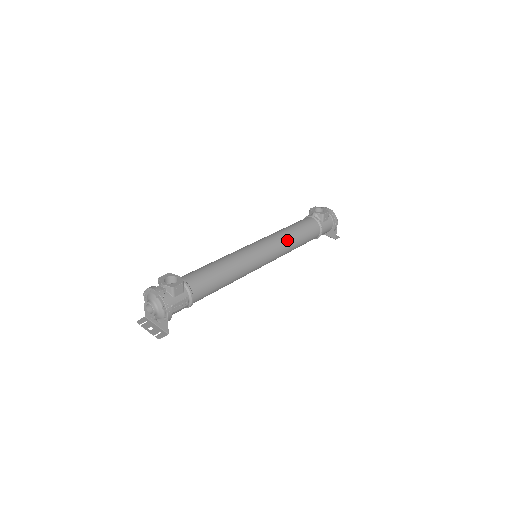
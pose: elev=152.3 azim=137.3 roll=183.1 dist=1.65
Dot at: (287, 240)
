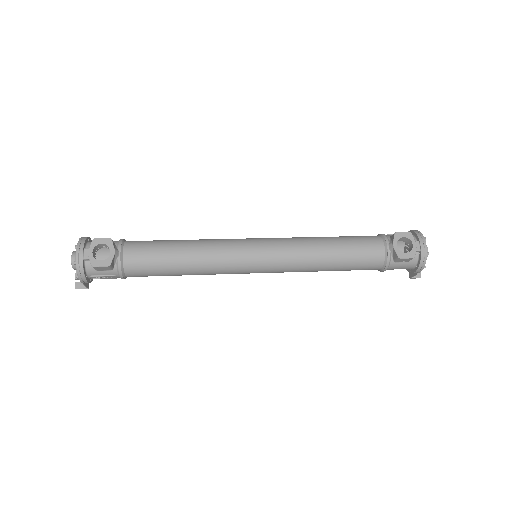
Dot at: (309, 264)
